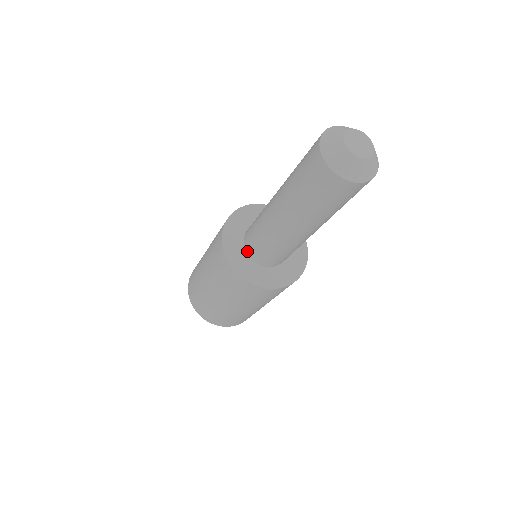
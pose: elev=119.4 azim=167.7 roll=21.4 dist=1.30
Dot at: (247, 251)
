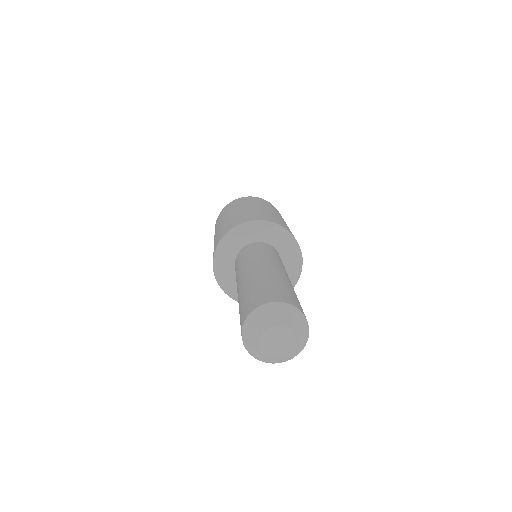
Dot at: occluded
